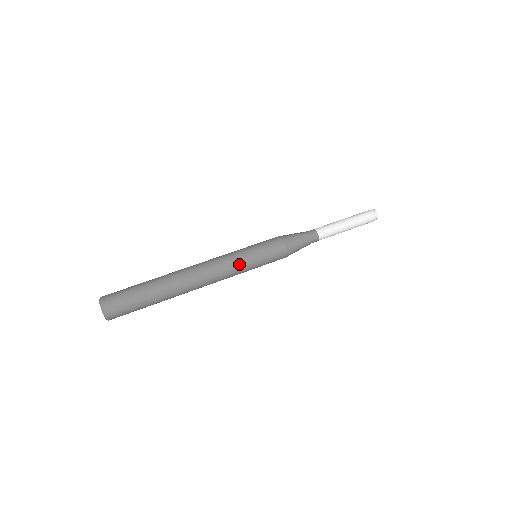
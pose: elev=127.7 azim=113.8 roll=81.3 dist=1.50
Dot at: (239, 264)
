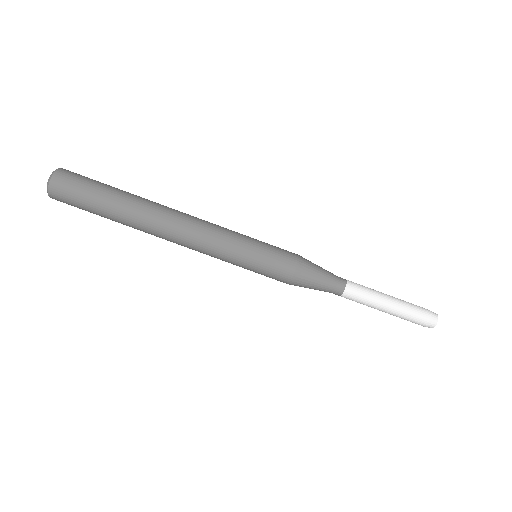
Dot at: (223, 260)
